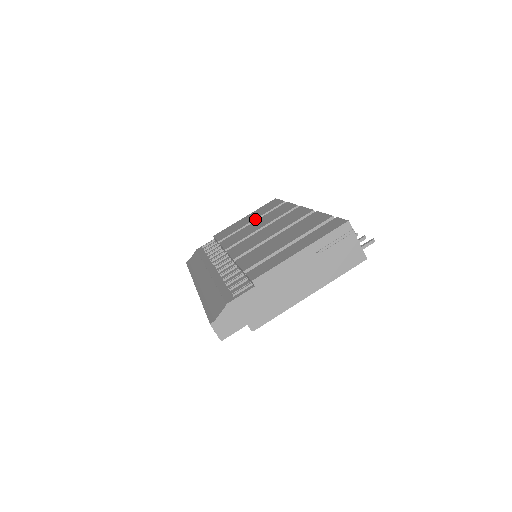
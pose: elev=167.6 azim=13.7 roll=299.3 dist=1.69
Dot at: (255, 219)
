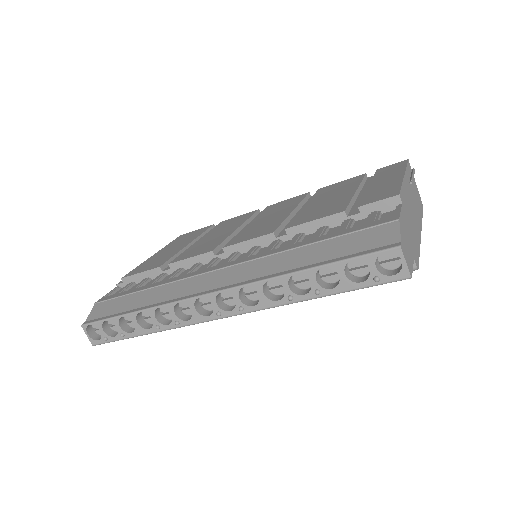
Dot at: (192, 241)
